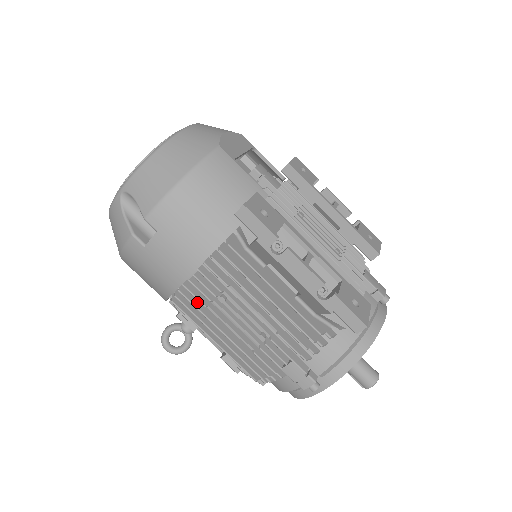
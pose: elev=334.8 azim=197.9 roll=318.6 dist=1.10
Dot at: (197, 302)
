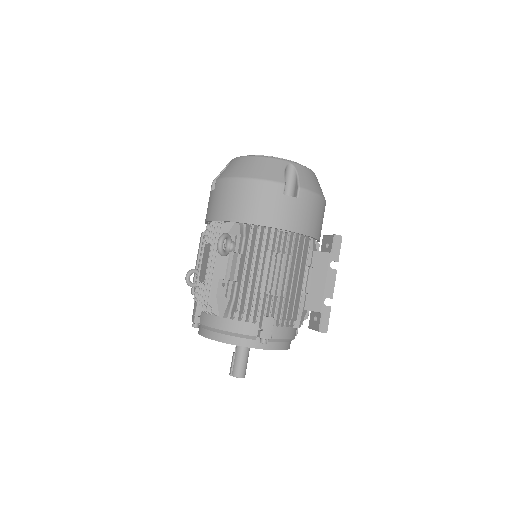
Dot at: (262, 243)
